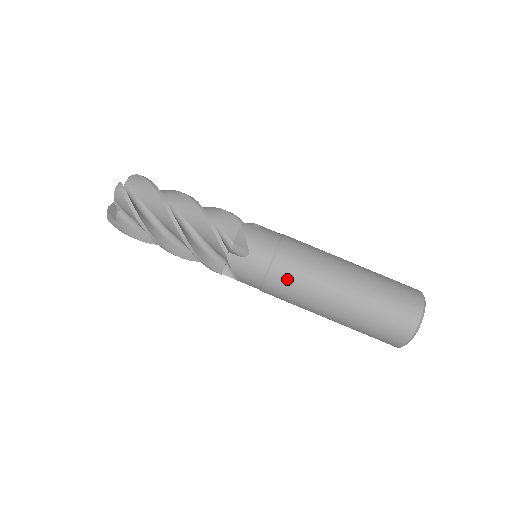
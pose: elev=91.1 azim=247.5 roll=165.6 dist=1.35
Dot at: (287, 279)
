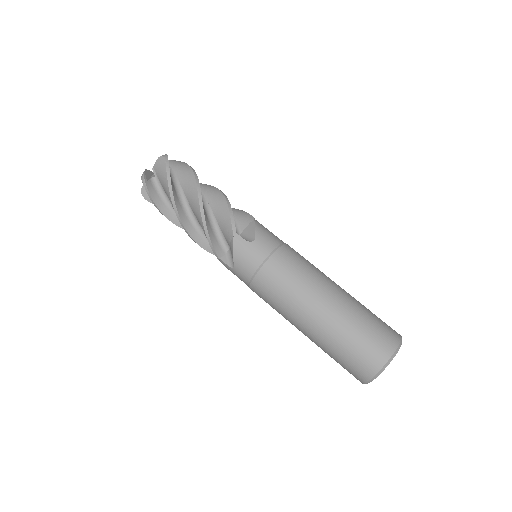
Dot at: (281, 272)
